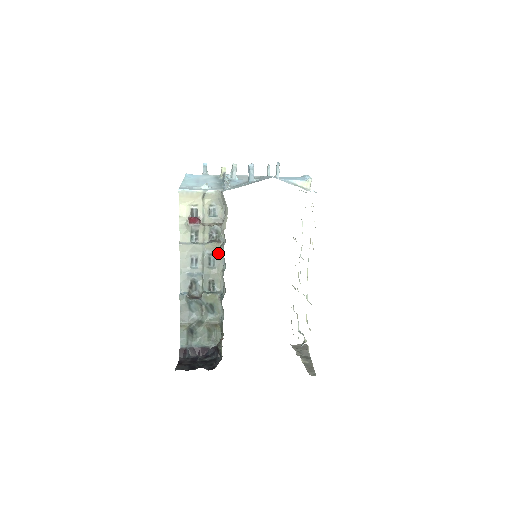
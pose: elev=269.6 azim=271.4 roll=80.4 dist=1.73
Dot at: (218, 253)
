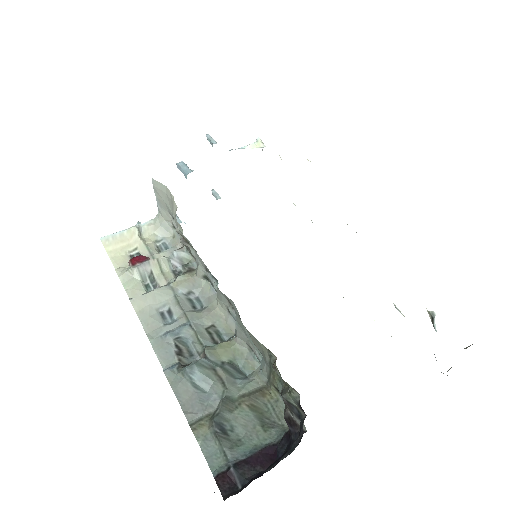
Dot at: (198, 285)
